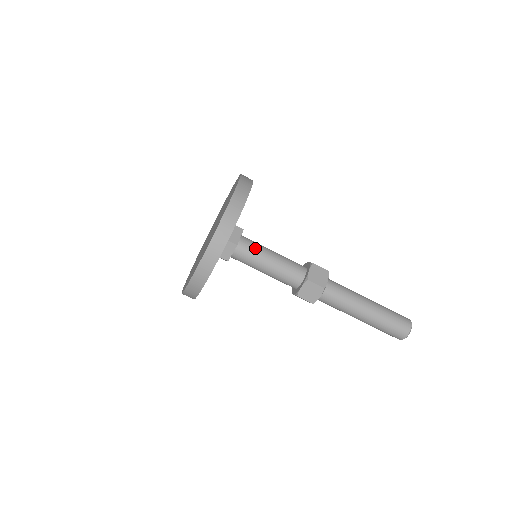
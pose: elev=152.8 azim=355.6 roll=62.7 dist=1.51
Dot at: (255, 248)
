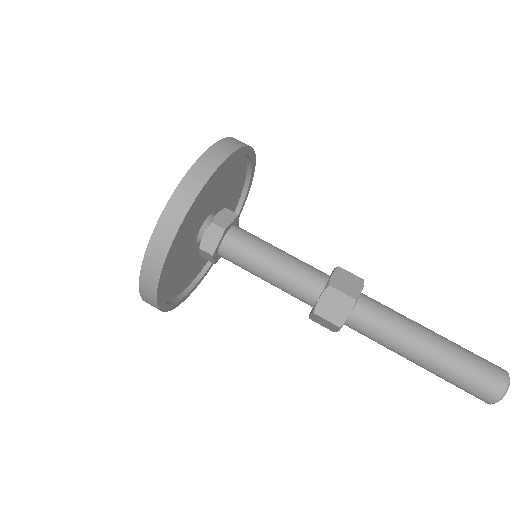
Dot at: (253, 240)
